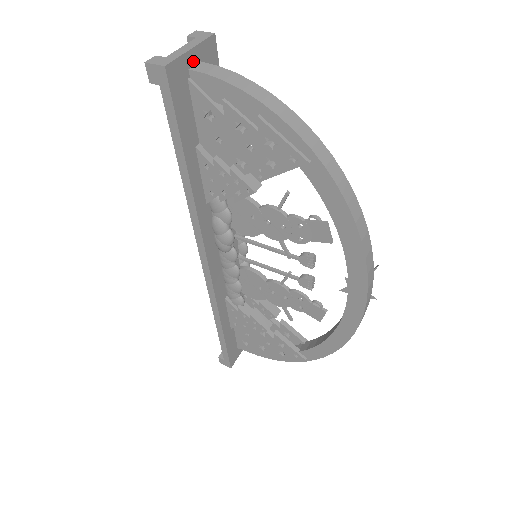
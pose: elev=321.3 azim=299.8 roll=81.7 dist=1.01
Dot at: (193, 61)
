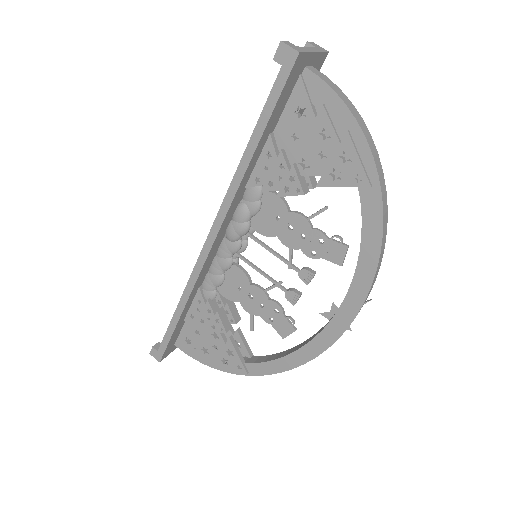
Dot at: (310, 62)
